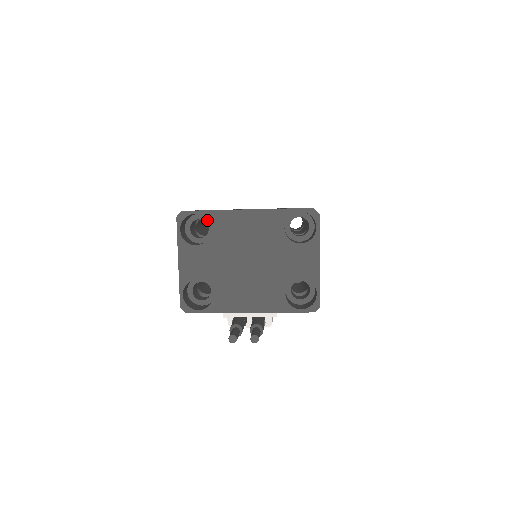
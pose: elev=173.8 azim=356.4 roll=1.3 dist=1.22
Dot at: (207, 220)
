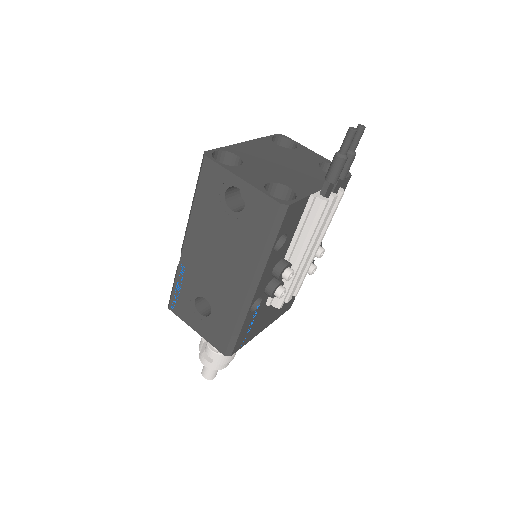
Dot at: occluded
